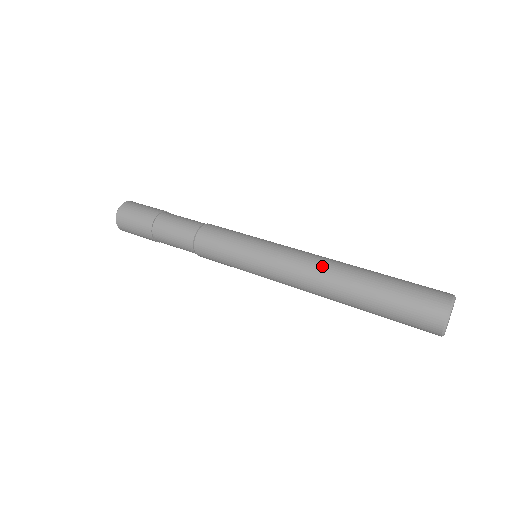
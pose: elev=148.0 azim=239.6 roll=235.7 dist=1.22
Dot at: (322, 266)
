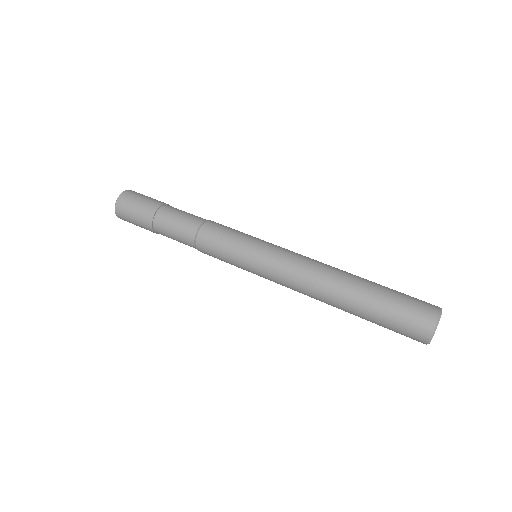
Dot at: (326, 265)
